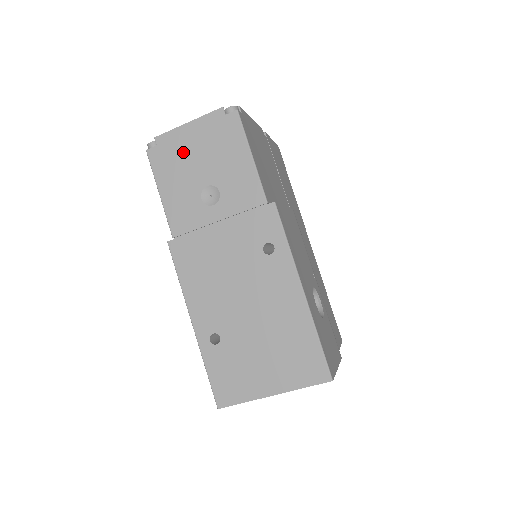
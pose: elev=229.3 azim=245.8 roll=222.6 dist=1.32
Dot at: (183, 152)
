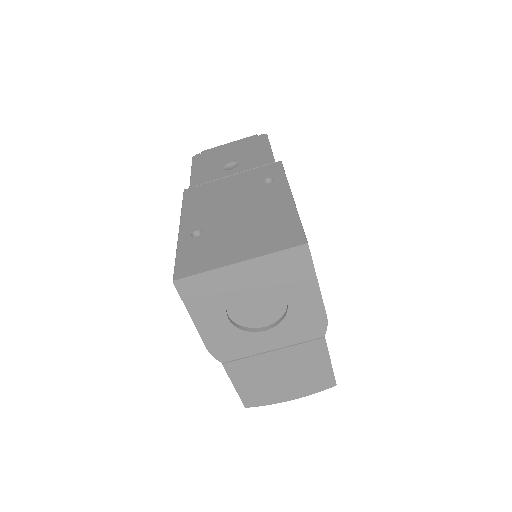
Dot at: (220, 153)
